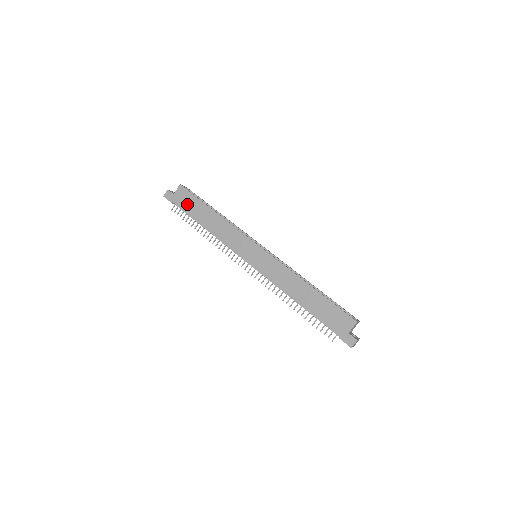
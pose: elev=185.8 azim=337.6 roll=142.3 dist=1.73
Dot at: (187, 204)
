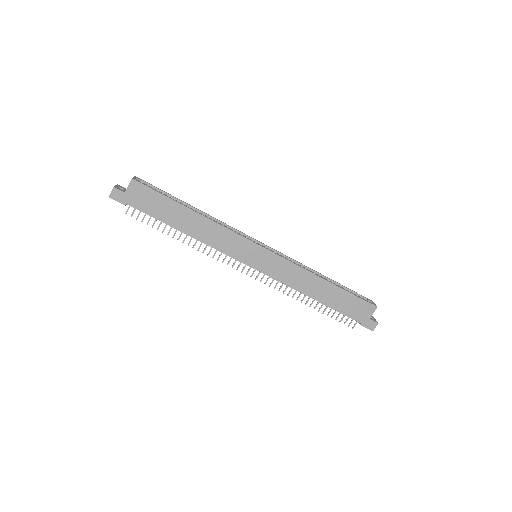
Dot at: (150, 205)
